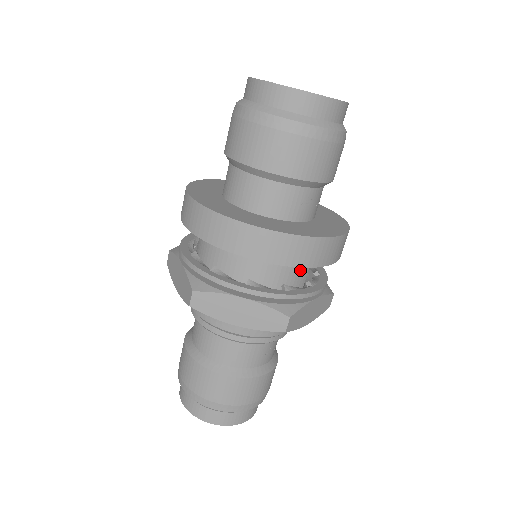
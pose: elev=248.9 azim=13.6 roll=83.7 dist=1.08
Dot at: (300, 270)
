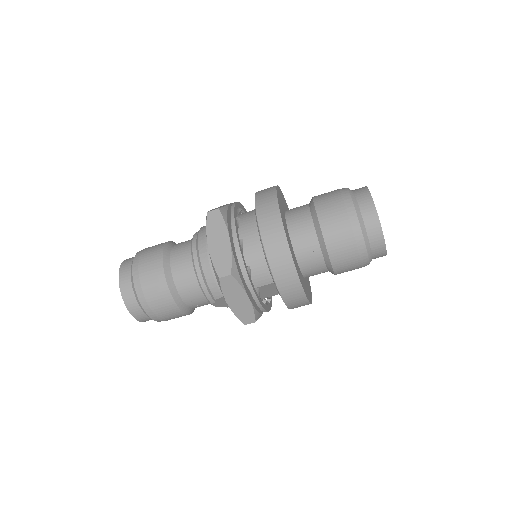
Dot at: (264, 276)
